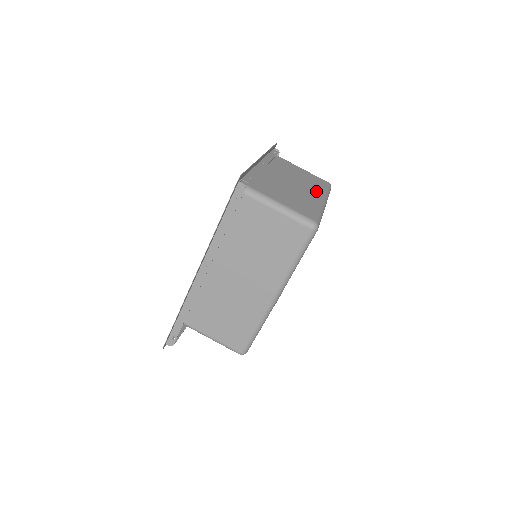
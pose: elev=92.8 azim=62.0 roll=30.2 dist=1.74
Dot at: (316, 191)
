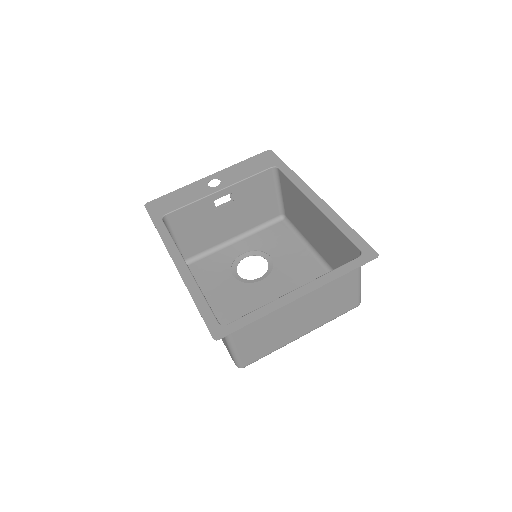
Dot at: (314, 324)
